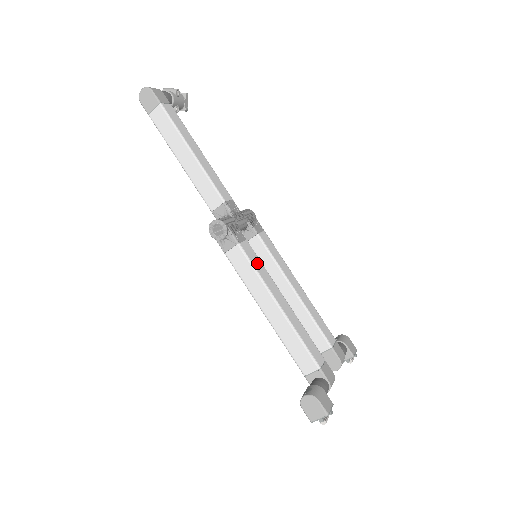
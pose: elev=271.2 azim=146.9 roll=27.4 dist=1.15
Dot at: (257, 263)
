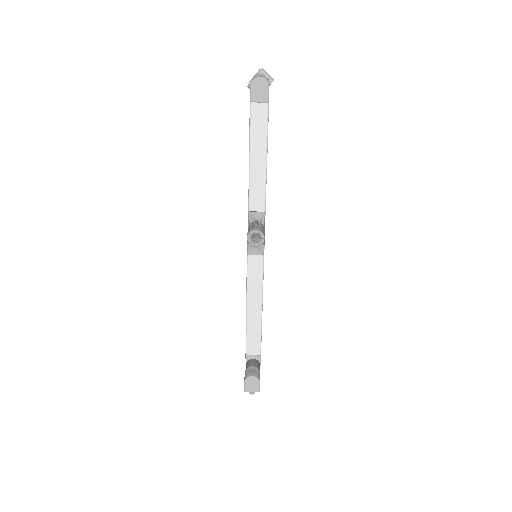
Dot at: occluded
